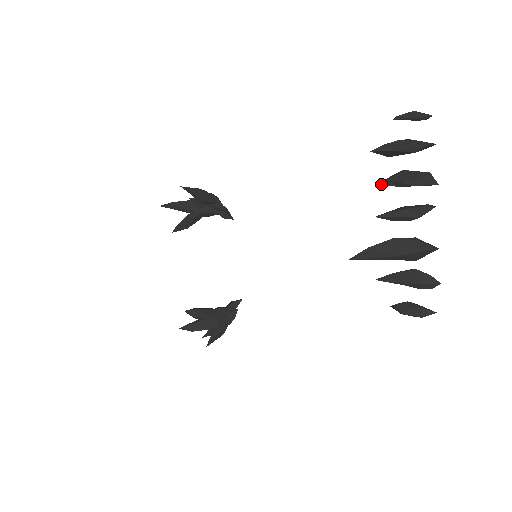
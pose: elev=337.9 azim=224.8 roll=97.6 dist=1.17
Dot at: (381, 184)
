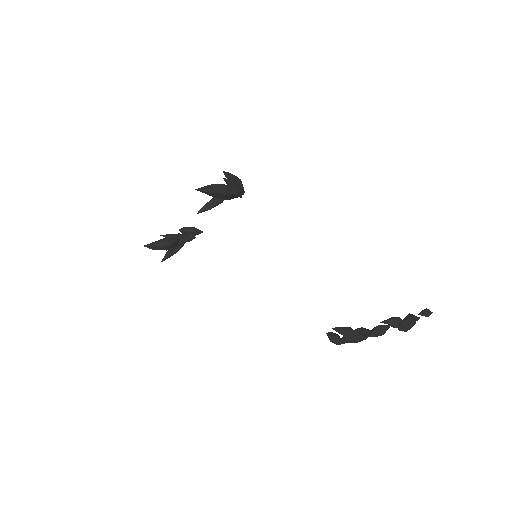
Dot at: occluded
